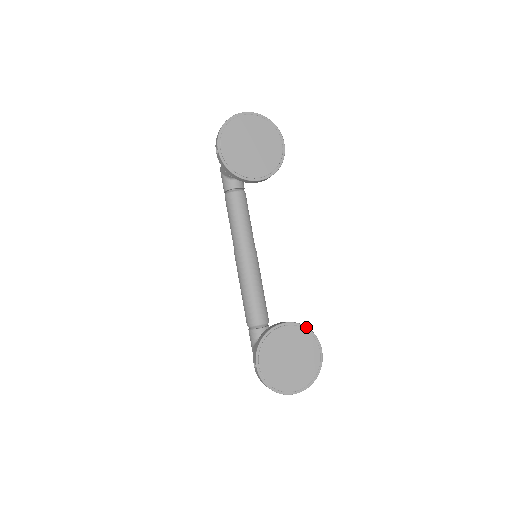
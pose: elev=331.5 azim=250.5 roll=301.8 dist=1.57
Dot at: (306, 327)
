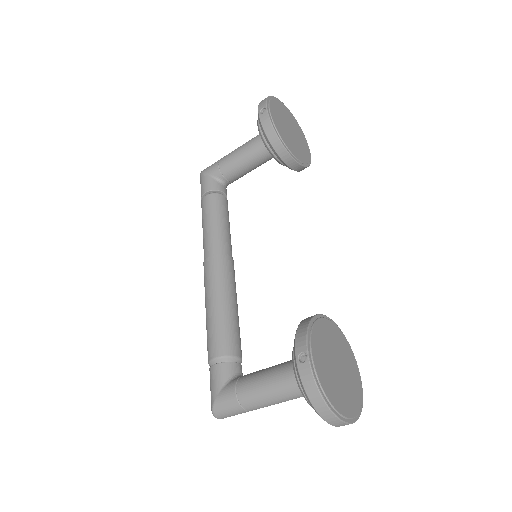
Dot at: (344, 336)
